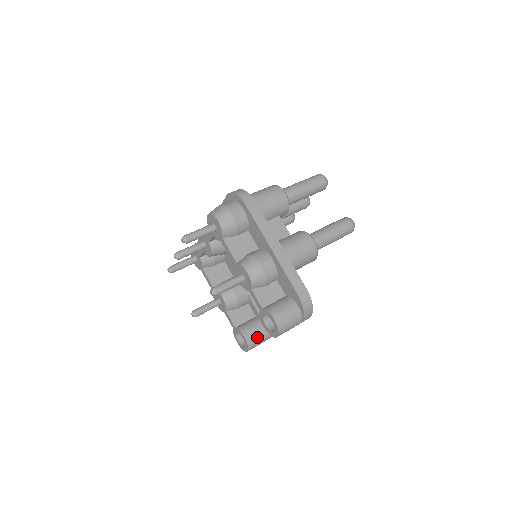
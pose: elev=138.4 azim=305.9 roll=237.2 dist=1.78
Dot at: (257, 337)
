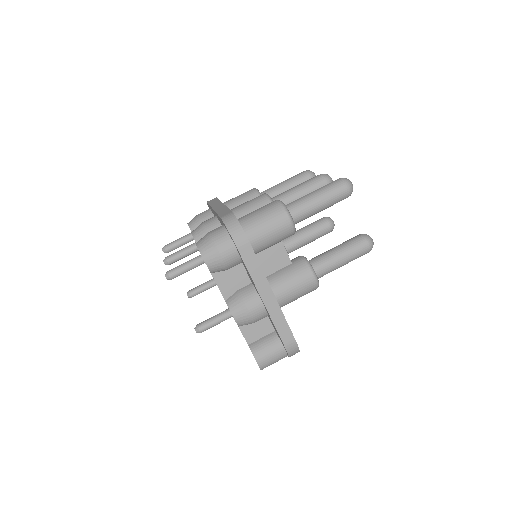
Dot at: occluded
